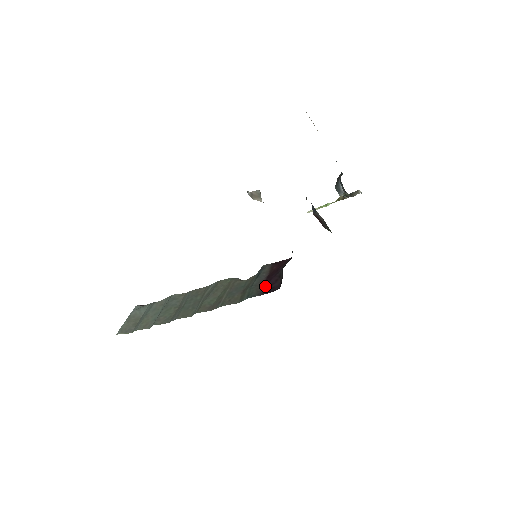
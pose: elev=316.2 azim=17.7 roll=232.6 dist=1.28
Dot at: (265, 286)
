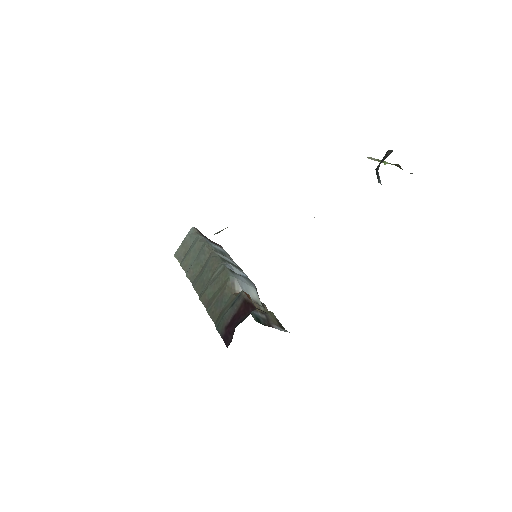
Dot at: (227, 329)
